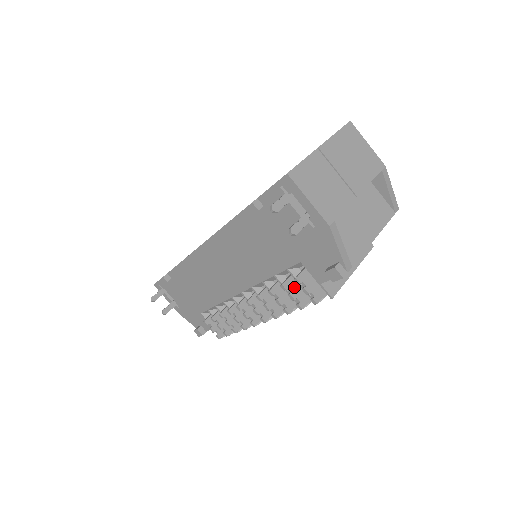
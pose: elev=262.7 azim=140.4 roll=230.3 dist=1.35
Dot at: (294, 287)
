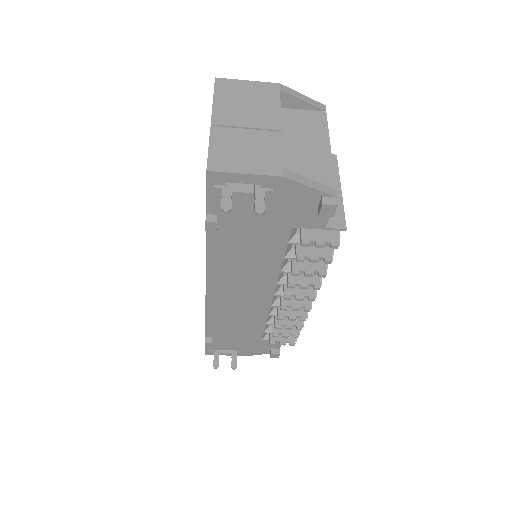
Dot at: (308, 251)
